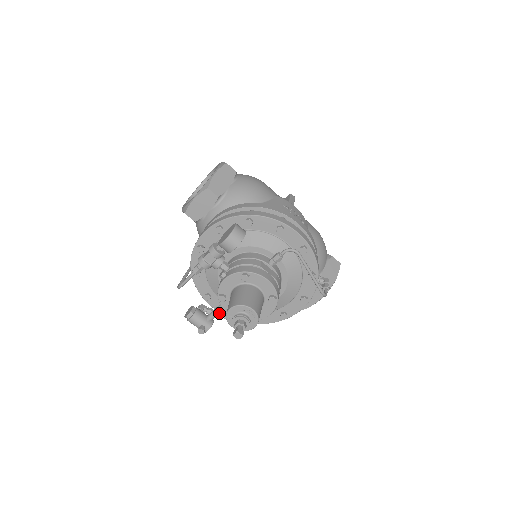
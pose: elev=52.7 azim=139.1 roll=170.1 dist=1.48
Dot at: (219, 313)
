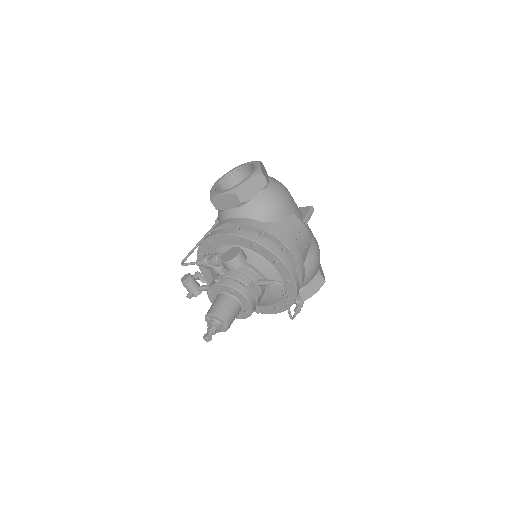
Dot at: occluded
